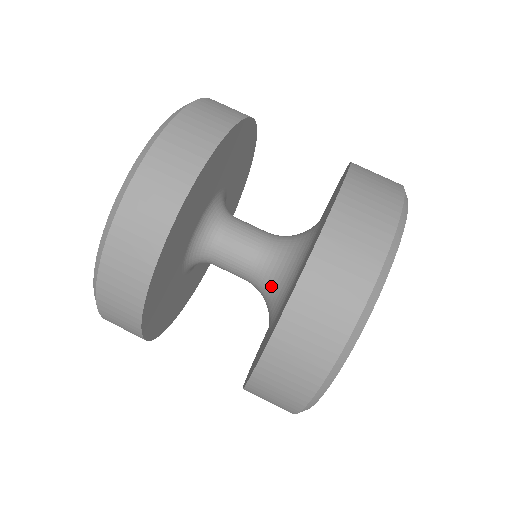
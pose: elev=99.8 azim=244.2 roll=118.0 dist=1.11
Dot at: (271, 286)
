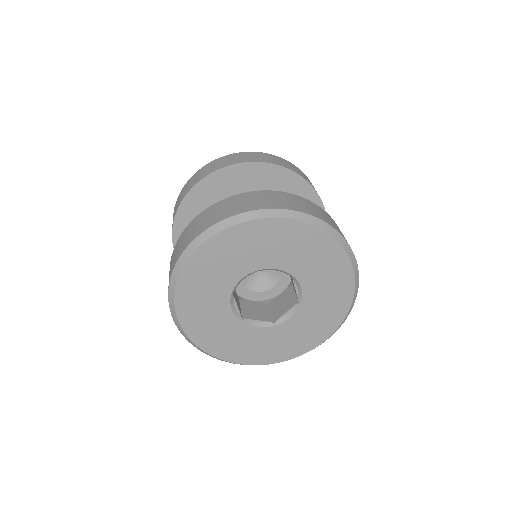
Dot at: occluded
